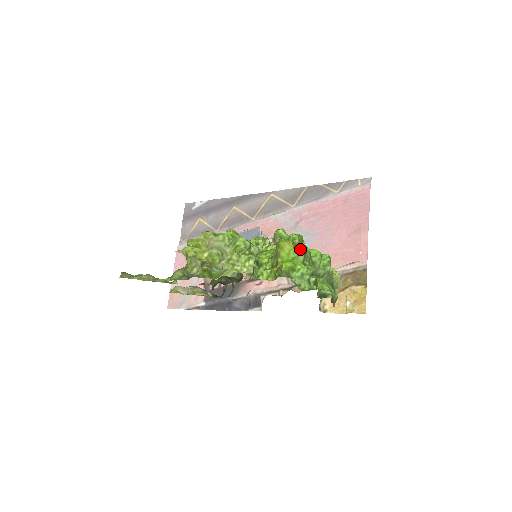
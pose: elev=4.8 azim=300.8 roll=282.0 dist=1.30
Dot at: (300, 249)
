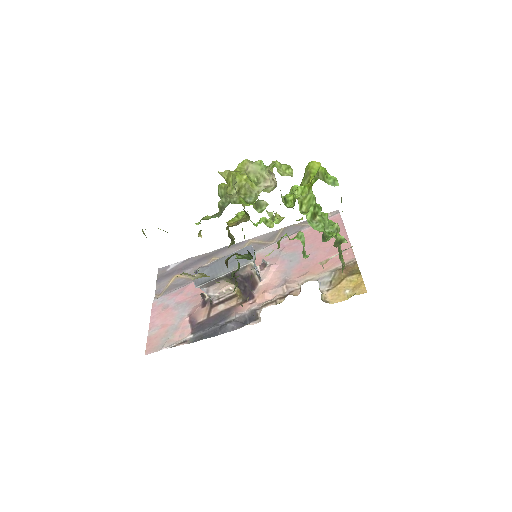
Dot at: occluded
